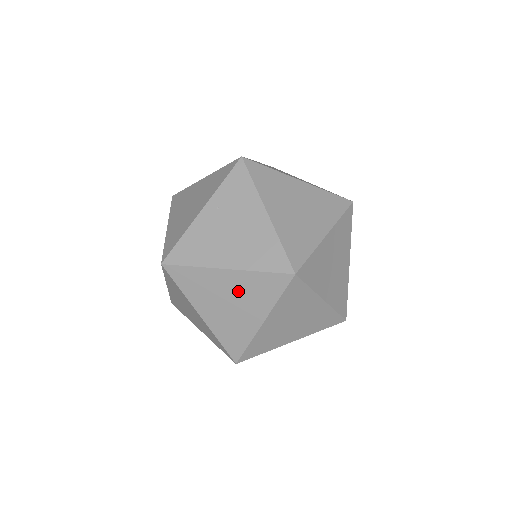
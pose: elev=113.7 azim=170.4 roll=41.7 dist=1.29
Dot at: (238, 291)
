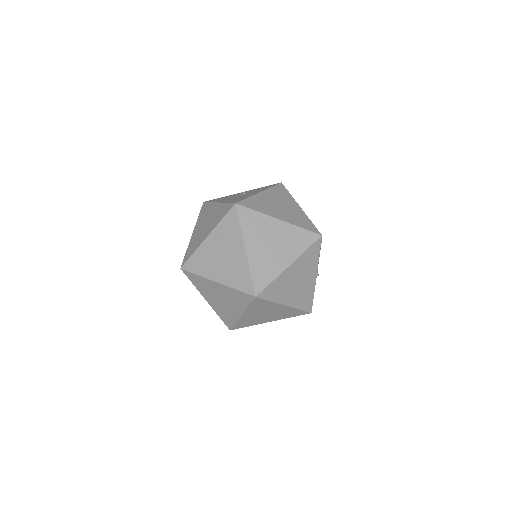
Dot at: (225, 295)
